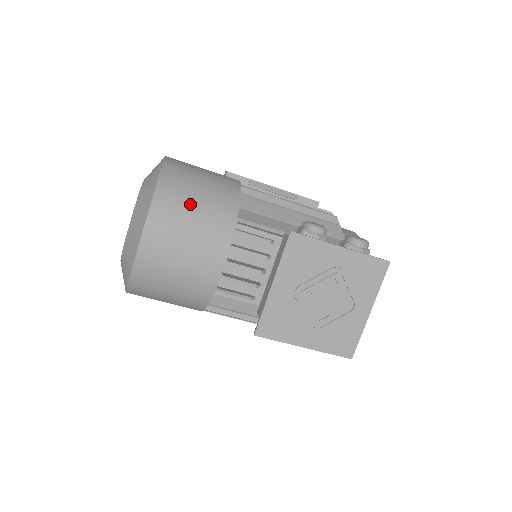
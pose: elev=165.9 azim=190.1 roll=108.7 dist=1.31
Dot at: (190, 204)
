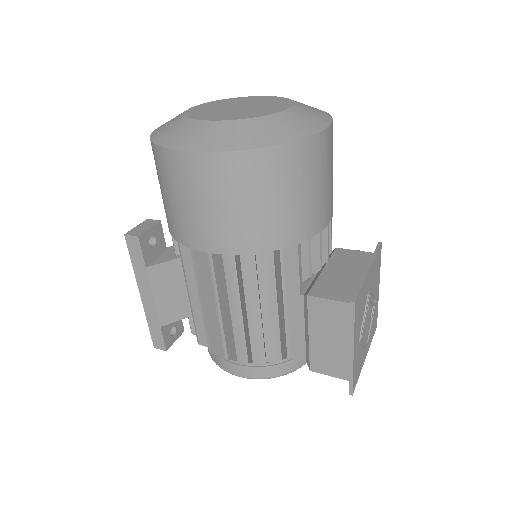
Dot at: occluded
